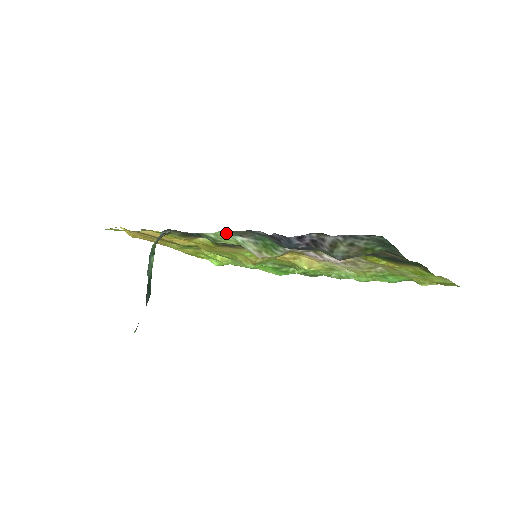
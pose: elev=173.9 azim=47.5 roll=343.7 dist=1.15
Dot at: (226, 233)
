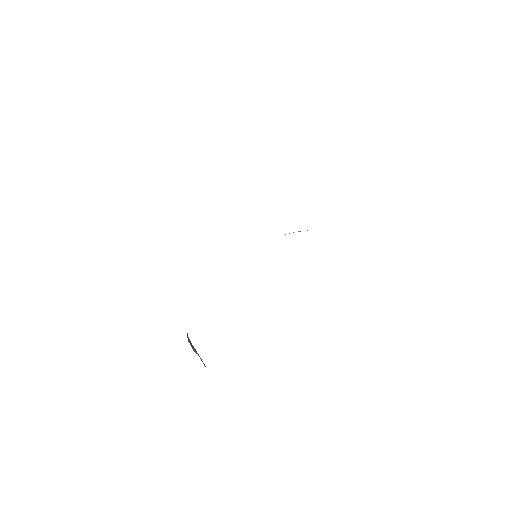
Dot at: occluded
